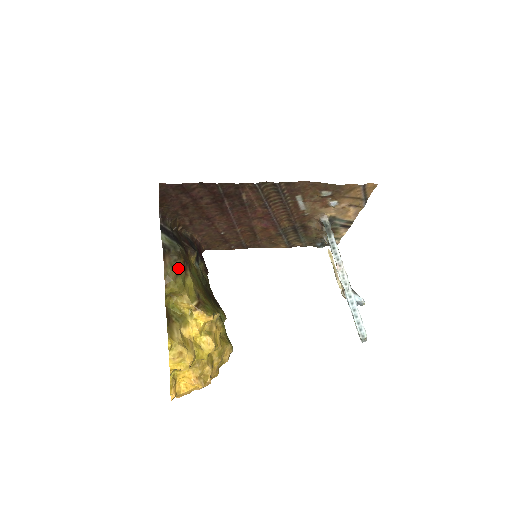
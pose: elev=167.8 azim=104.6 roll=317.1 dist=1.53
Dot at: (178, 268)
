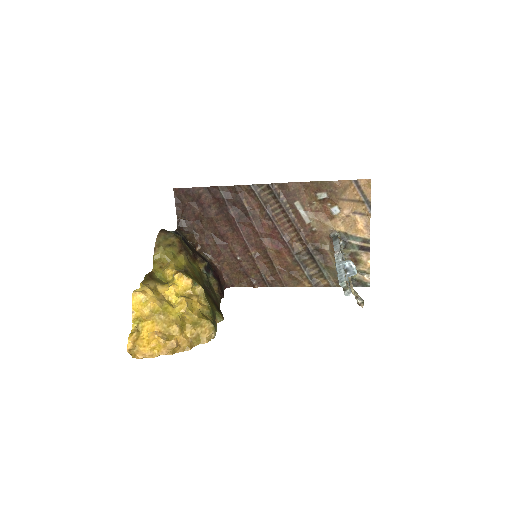
Dot at: (171, 243)
